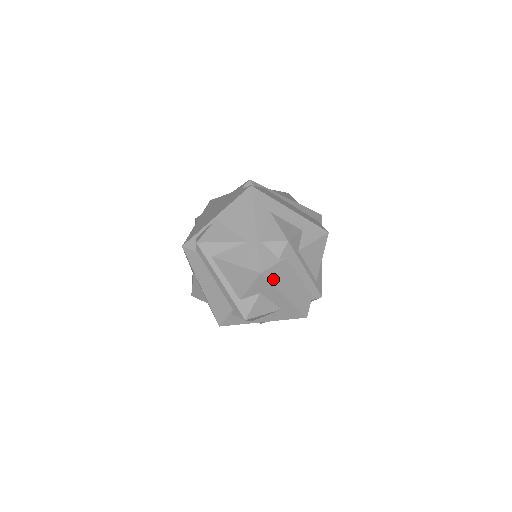
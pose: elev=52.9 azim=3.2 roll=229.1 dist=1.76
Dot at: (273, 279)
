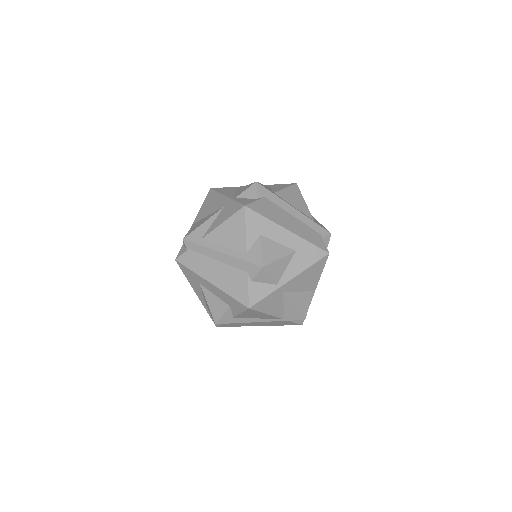
Dot at: (262, 213)
